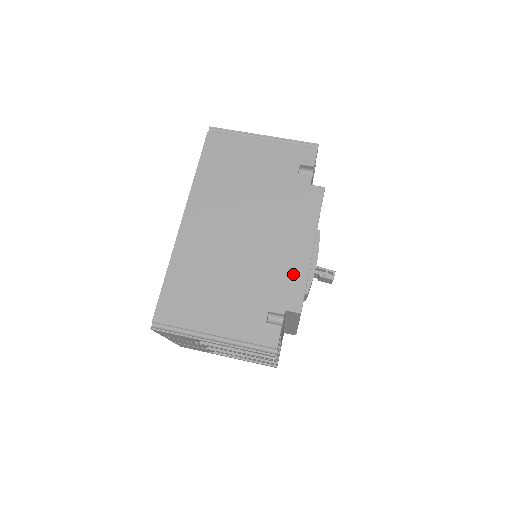
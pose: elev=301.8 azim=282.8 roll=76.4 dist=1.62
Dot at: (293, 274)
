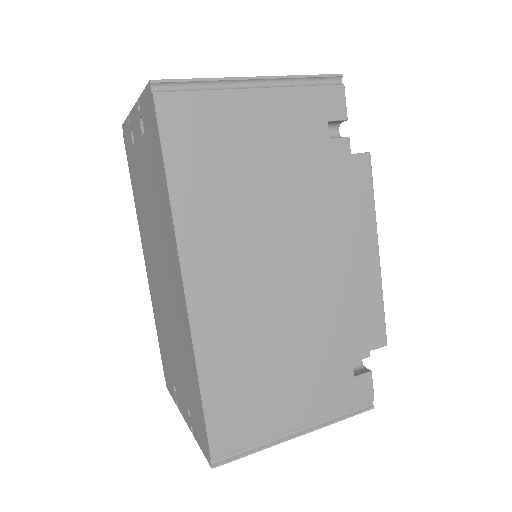
Dot at: (366, 300)
